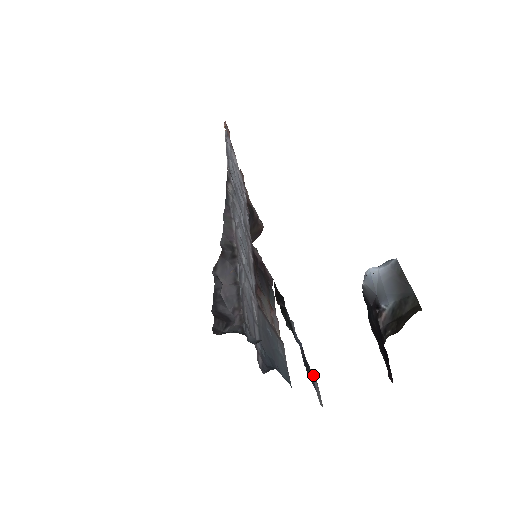
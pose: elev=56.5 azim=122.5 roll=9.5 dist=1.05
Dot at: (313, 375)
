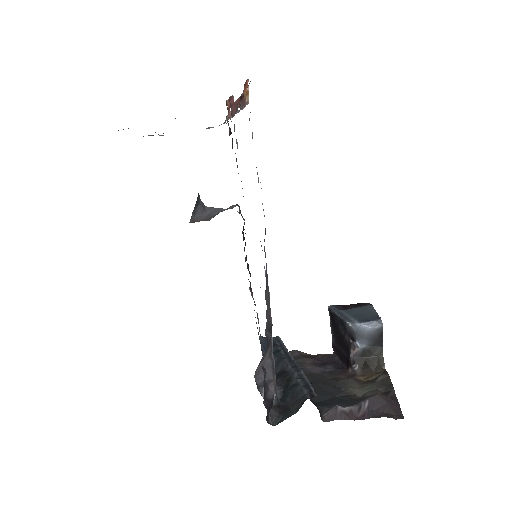
Dot at: occluded
